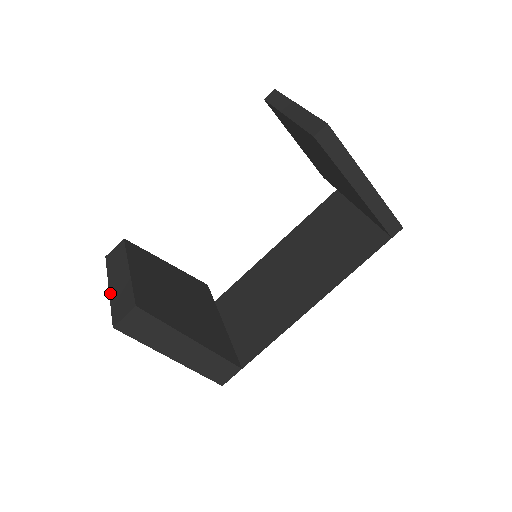
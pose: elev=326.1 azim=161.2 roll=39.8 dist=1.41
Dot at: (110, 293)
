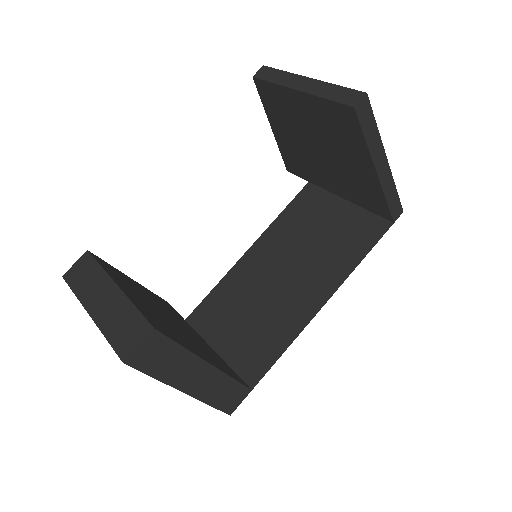
Dot at: (95, 320)
